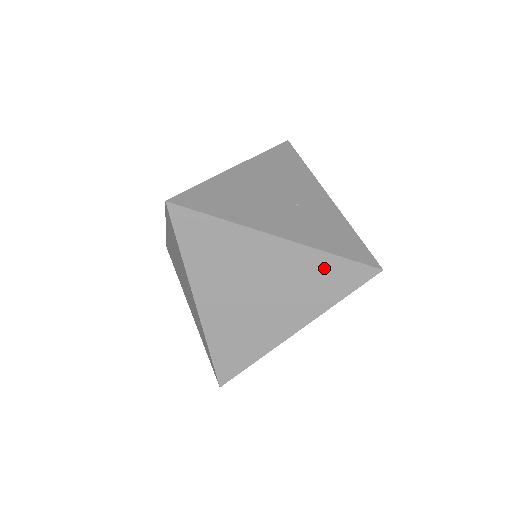
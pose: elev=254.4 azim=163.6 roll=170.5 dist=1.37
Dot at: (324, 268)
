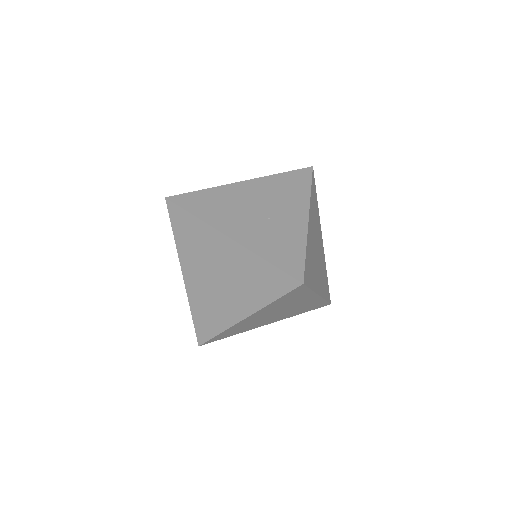
Dot at: (260, 270)
